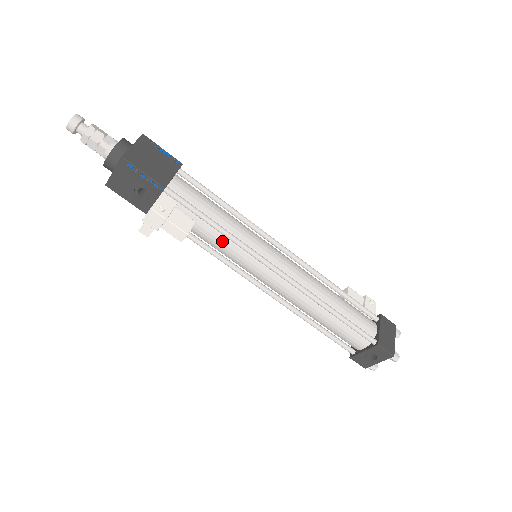
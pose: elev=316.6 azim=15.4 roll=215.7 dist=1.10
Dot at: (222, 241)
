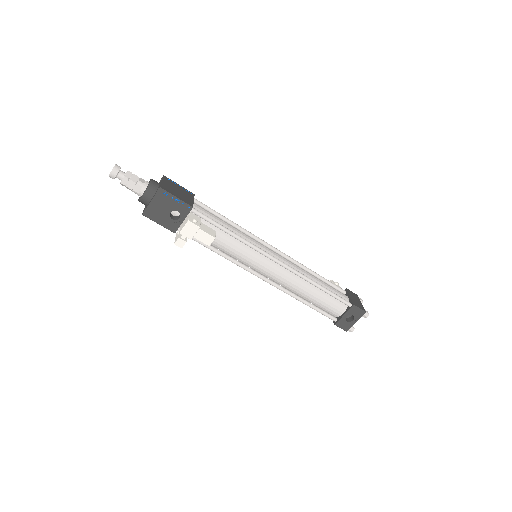
Dot at: (234, 244)
